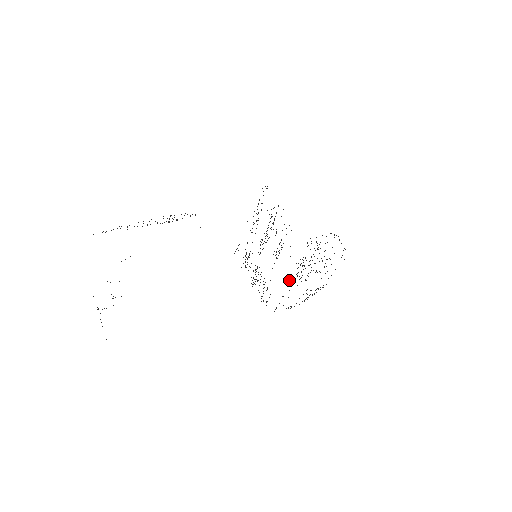
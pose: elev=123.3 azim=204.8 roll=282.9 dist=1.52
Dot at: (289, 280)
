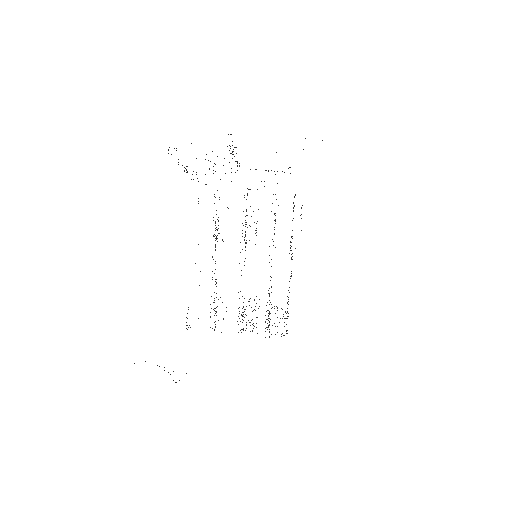
Dot at: occluded
